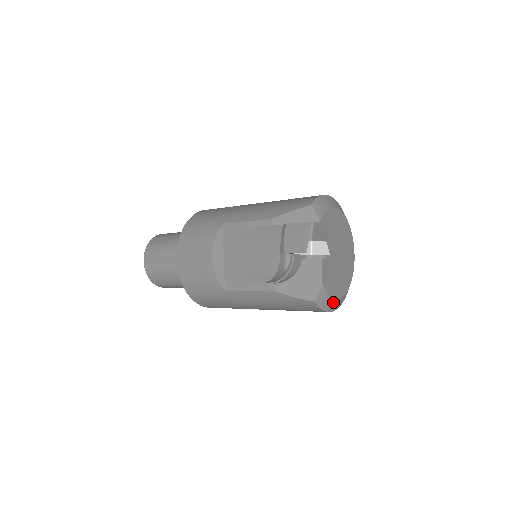
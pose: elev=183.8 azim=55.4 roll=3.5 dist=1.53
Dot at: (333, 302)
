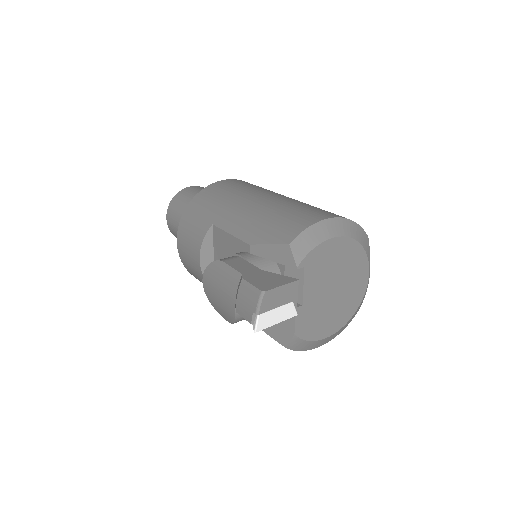
Dot at: (317, 342)
